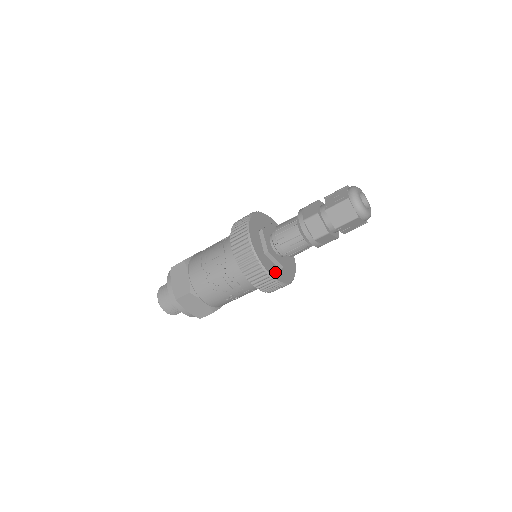
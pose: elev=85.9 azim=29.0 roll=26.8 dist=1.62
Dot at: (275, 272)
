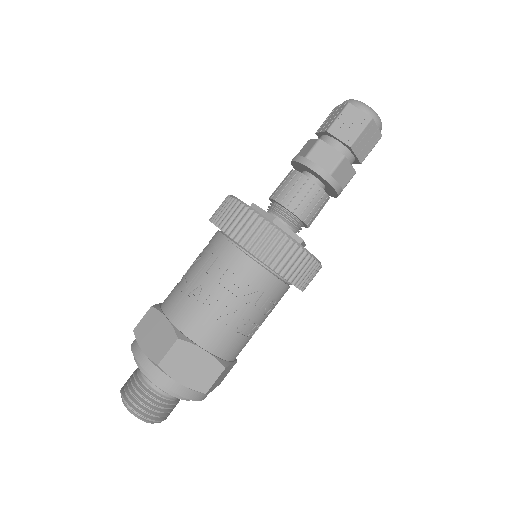
Dot at: occluded
